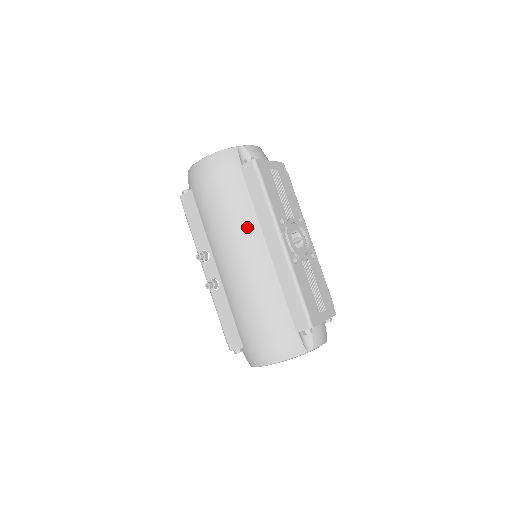
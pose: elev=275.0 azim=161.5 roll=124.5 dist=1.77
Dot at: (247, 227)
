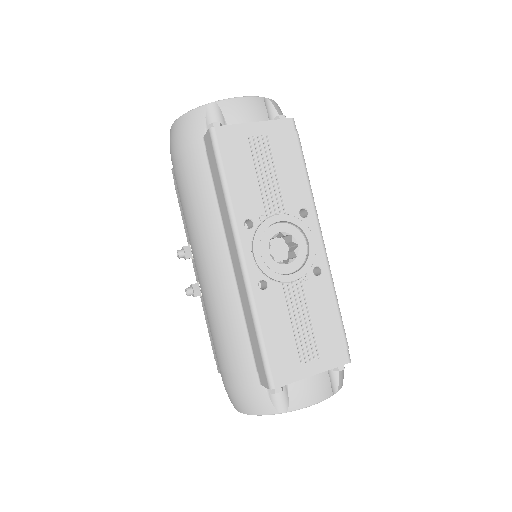
Dot at: (208, 228)
